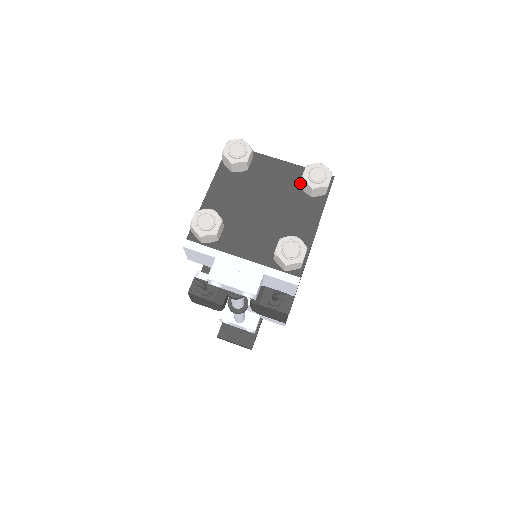
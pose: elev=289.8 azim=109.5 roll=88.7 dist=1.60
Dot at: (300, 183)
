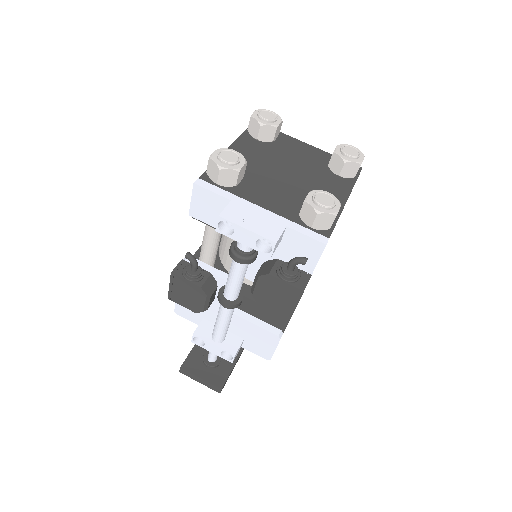
Dot at: occluded
